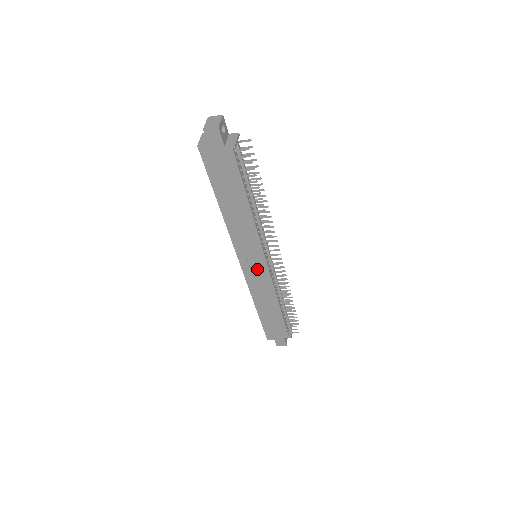
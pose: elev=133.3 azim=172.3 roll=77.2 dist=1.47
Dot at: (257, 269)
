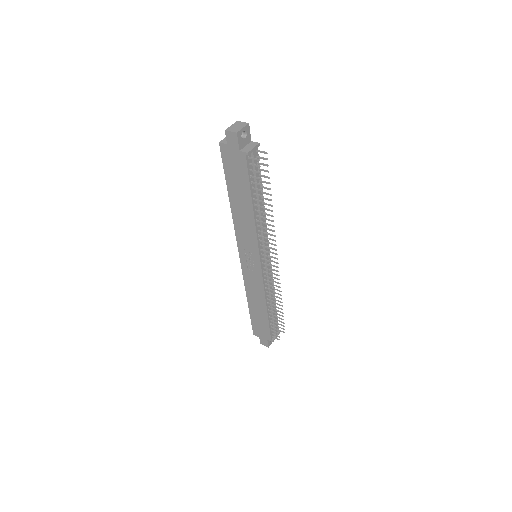
Dot at: (253, 268)
